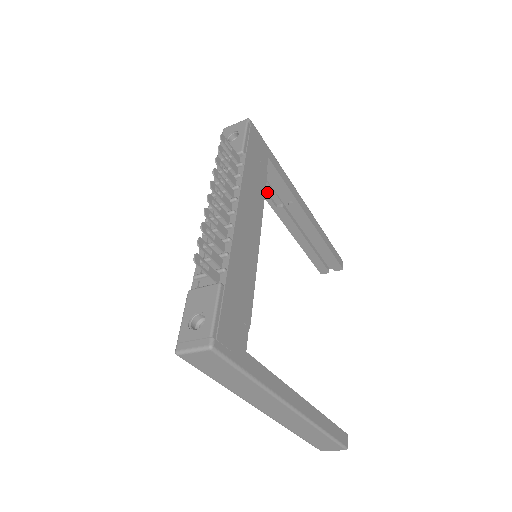
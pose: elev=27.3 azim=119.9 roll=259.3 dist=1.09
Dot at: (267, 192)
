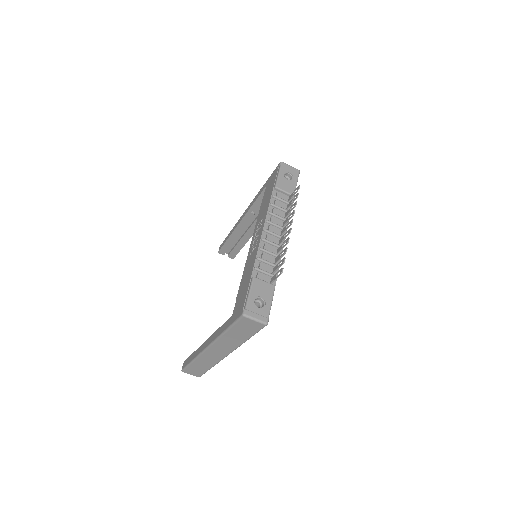
Dot at: (257, 203)
